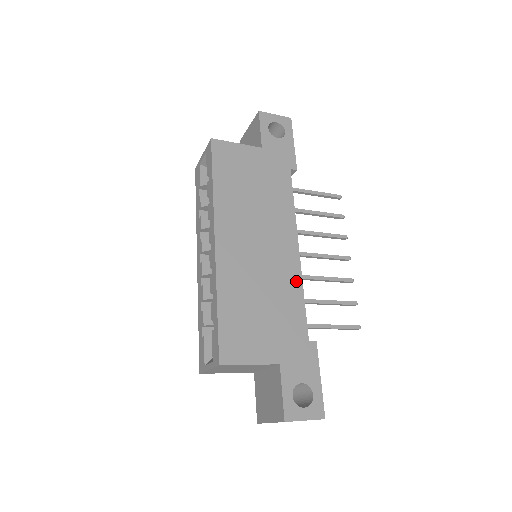
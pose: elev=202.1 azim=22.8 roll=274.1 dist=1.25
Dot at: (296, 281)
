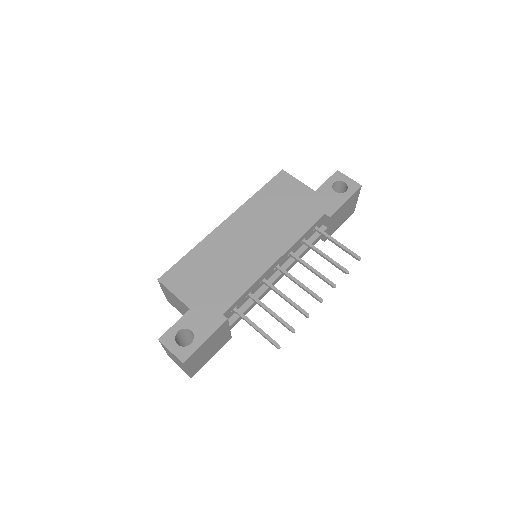
Dot at: (253, 276)
